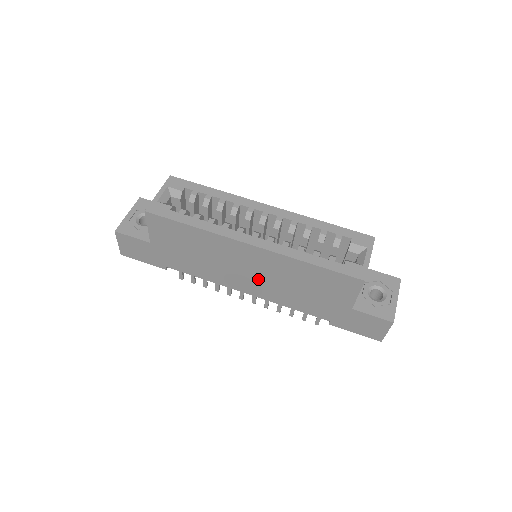
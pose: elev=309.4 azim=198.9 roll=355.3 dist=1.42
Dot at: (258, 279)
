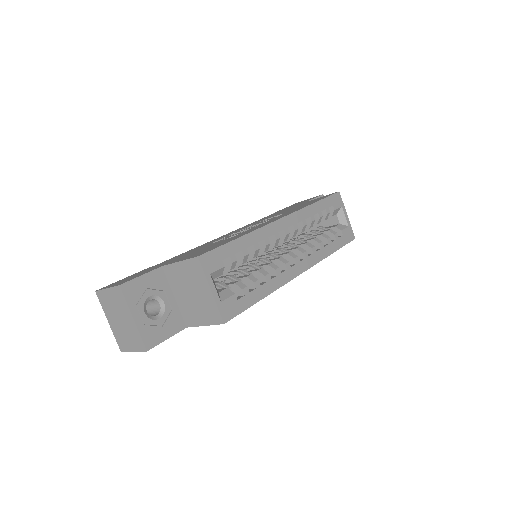
Dot at: occluded
